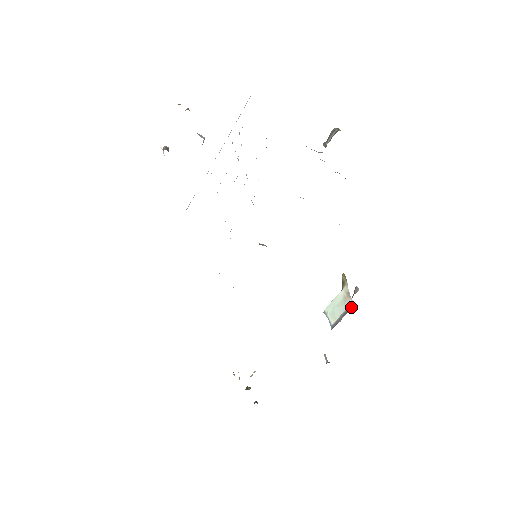
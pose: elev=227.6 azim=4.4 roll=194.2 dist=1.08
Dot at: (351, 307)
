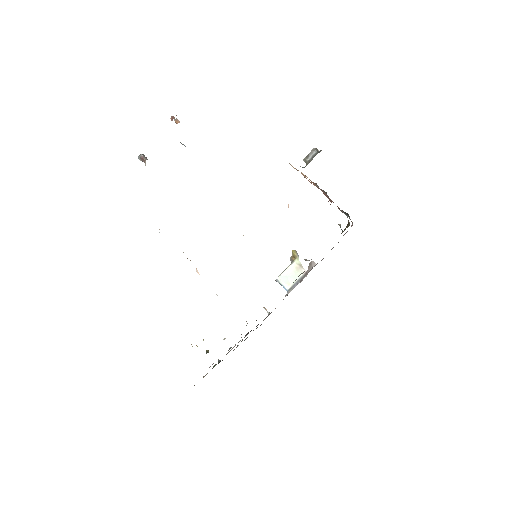
Dot at: occluded
